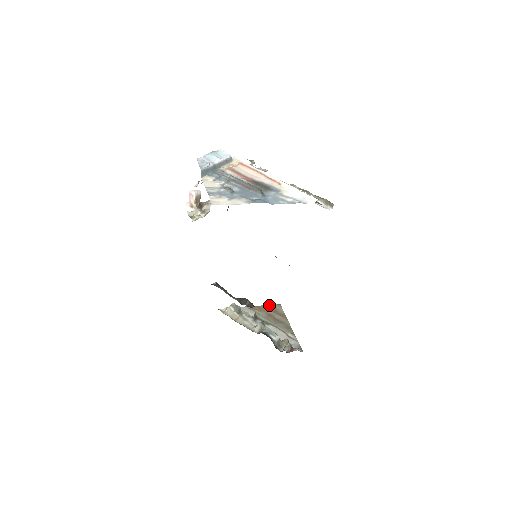
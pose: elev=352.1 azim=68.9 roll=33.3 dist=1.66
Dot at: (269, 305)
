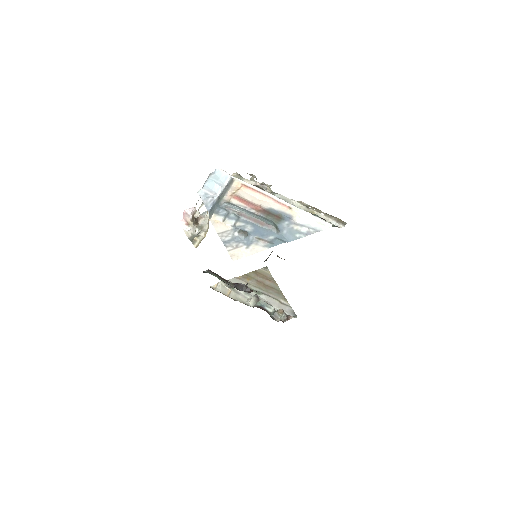
Dot at: (256, 270)
